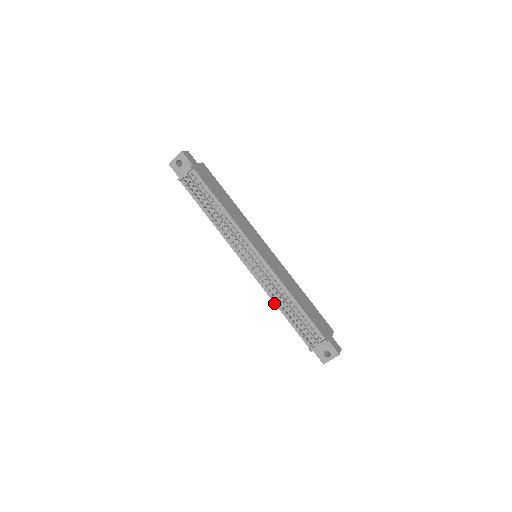
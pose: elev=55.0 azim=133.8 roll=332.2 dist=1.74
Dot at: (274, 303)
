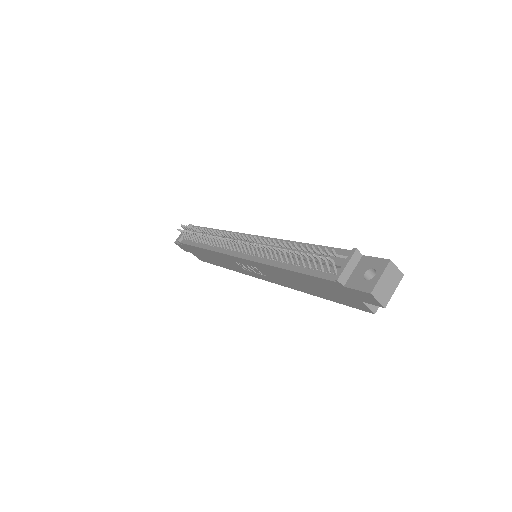
Dot at: (274, 267)
